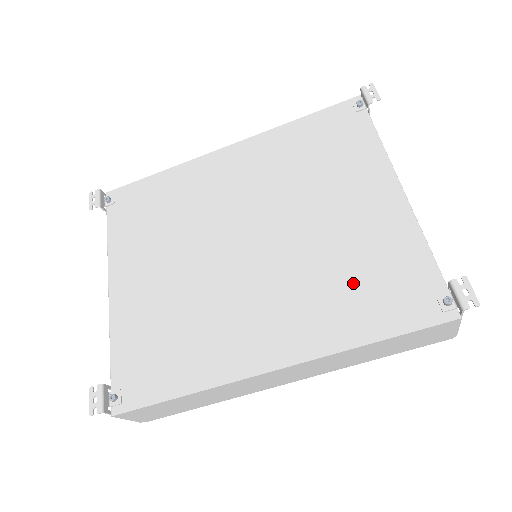
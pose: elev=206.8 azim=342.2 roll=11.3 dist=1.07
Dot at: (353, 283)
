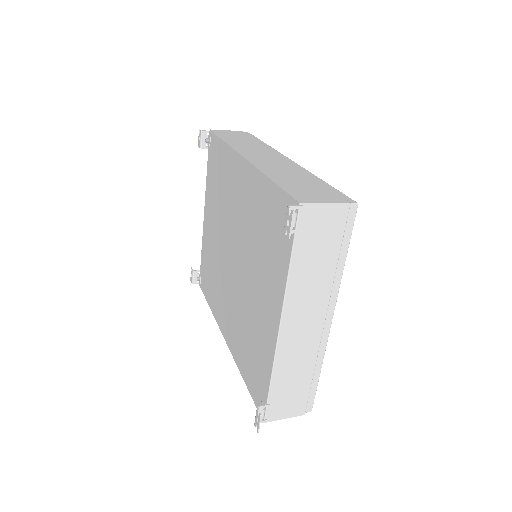
Dot at: (248, 345)
